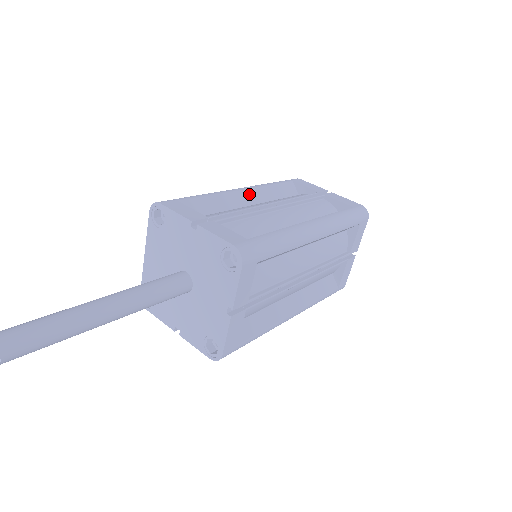
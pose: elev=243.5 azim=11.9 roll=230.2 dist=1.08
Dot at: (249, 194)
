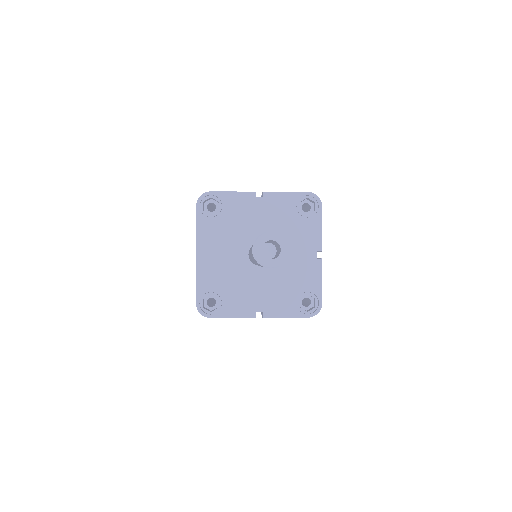
Dot at: occluded
